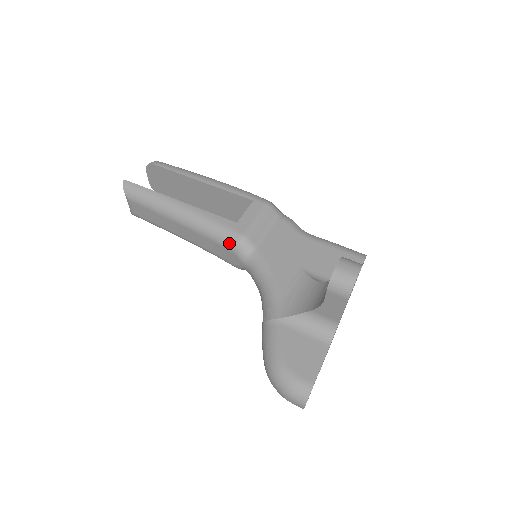
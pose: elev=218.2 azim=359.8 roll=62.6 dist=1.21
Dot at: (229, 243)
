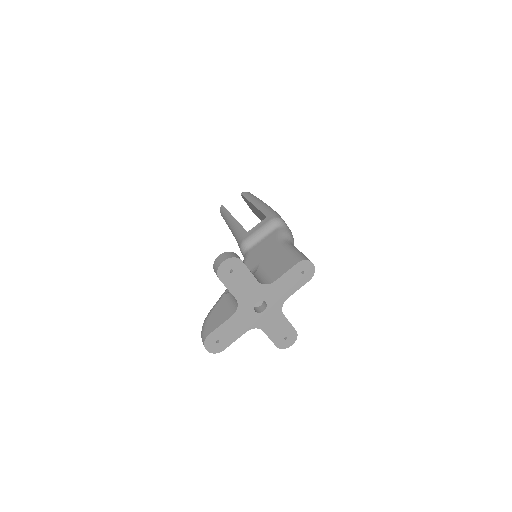
Dot at: (239, 245)
